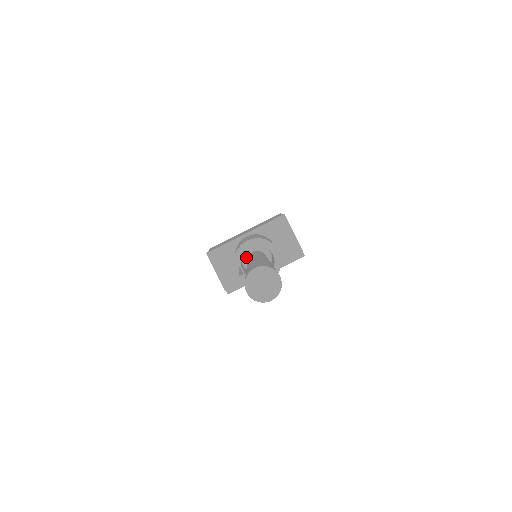
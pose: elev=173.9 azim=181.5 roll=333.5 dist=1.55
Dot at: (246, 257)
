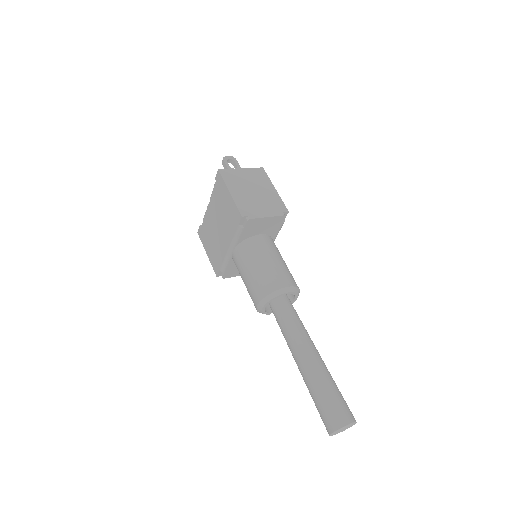
Dot at: occluded
